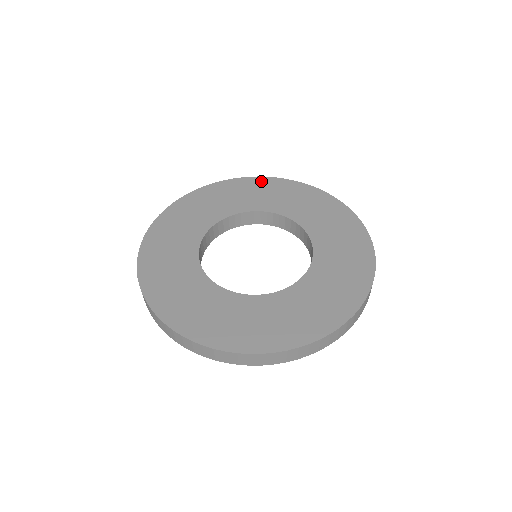
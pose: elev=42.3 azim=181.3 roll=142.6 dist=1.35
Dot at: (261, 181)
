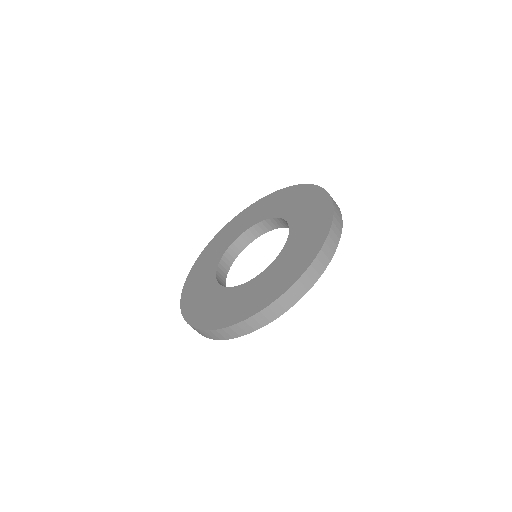
Dot at: (302, 189)
